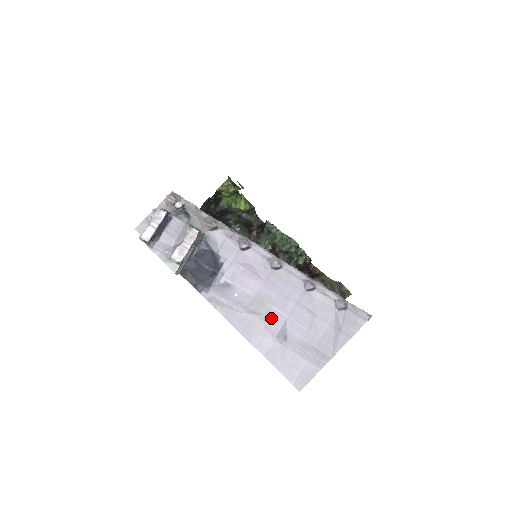
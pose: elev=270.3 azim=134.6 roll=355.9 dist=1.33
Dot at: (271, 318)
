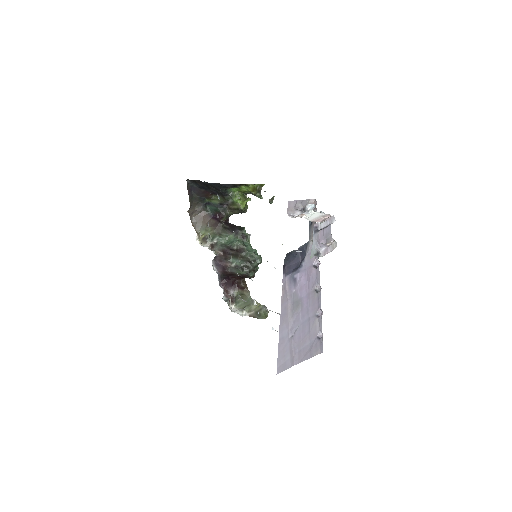
Dot at: (296, 318)
